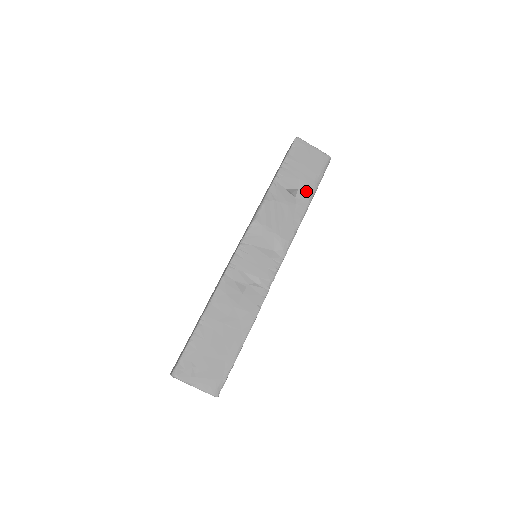
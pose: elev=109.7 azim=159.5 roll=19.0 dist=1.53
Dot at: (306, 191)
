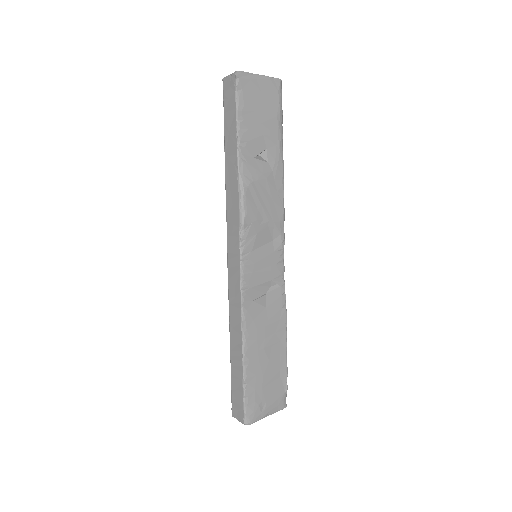
Dot at: (275, 146)
